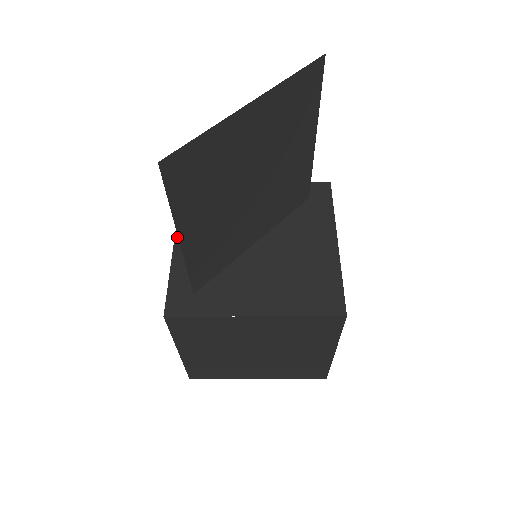
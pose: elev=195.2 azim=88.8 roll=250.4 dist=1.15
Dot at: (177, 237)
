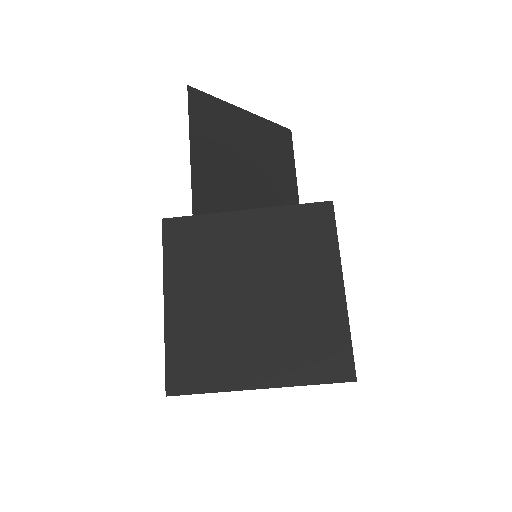
Dot at: occluded
